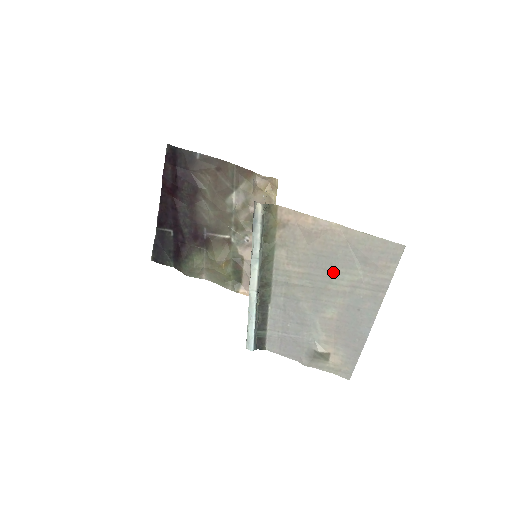
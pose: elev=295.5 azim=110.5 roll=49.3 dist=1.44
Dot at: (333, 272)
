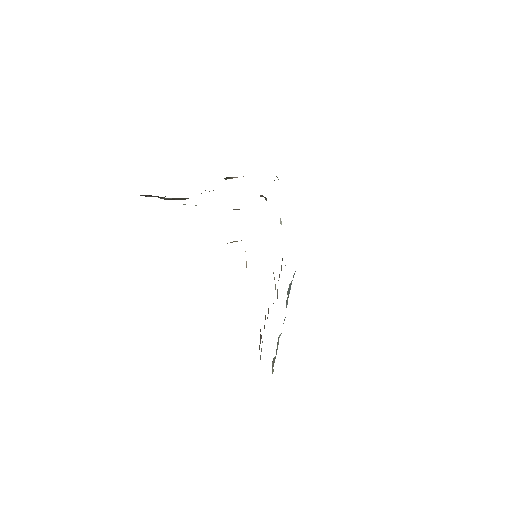
Dot at: occluded
